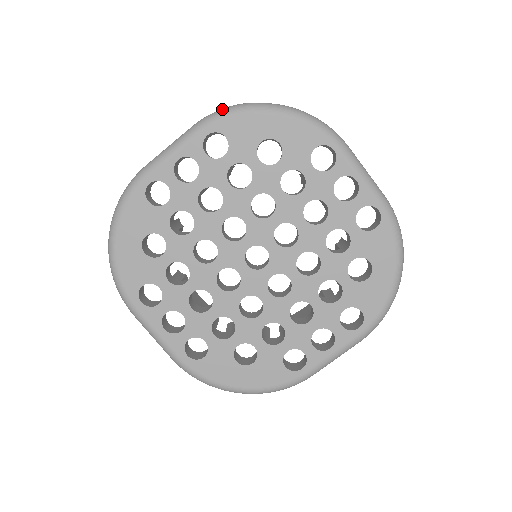
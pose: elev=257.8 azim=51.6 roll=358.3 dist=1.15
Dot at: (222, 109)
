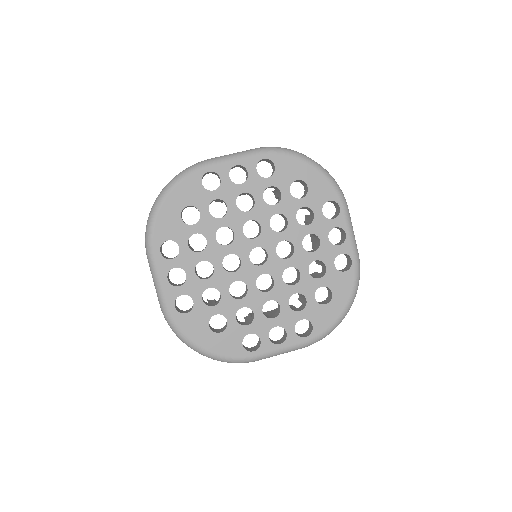
Dot at: (280, 147)
